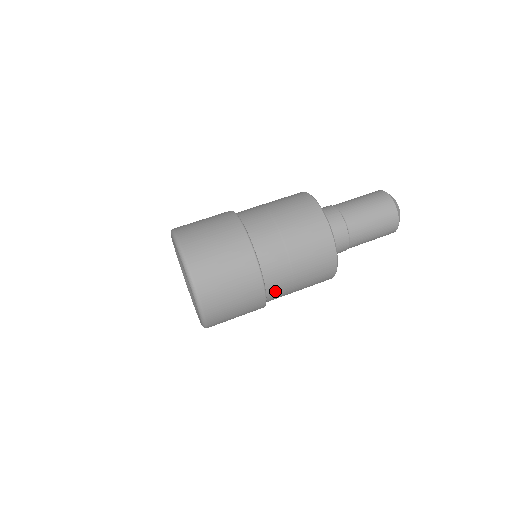
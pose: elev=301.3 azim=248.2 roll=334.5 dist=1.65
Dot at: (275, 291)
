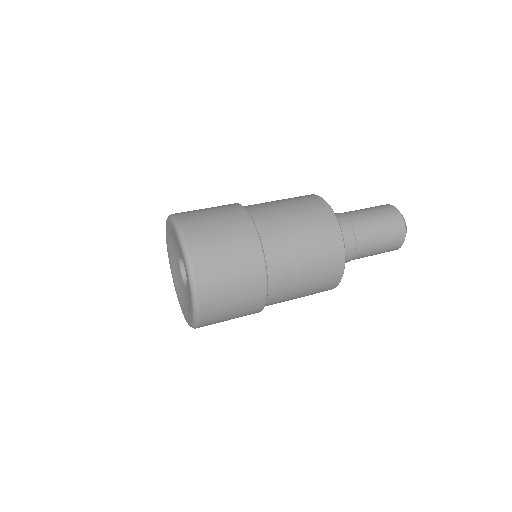
Dot at: (269, 234)
